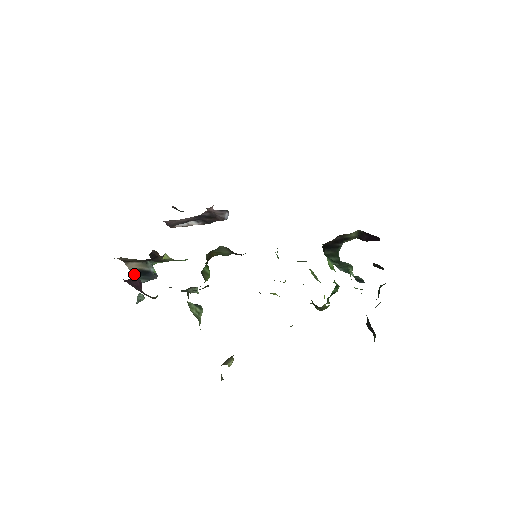
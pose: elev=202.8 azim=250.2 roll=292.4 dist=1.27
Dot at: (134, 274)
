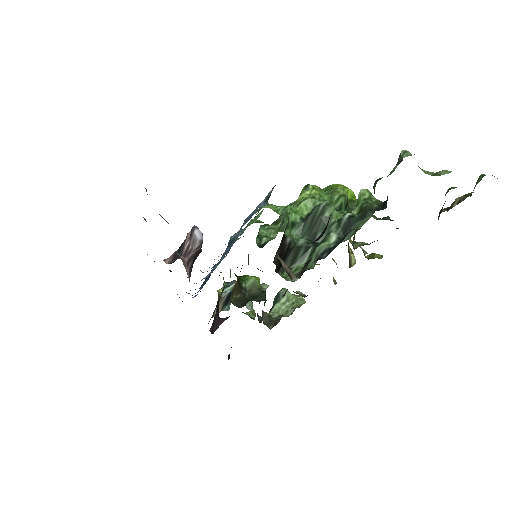
Dot at: (226, 307)
